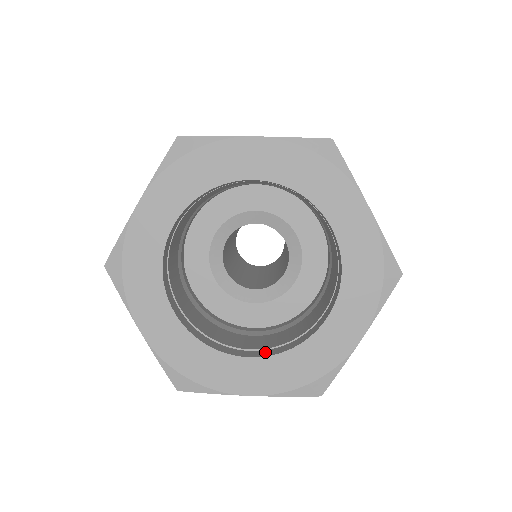
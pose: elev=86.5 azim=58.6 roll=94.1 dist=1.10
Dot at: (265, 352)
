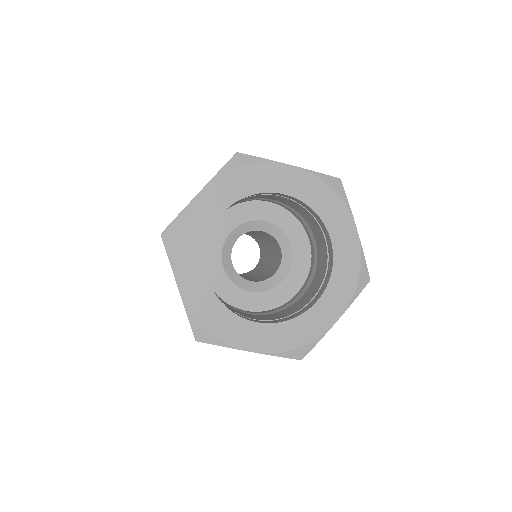
Dot at: (321, 291)
